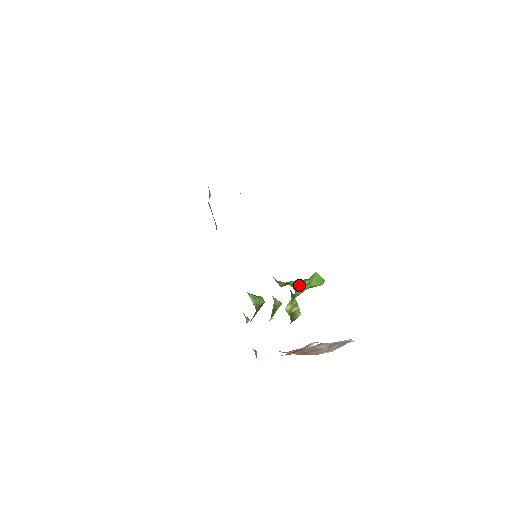
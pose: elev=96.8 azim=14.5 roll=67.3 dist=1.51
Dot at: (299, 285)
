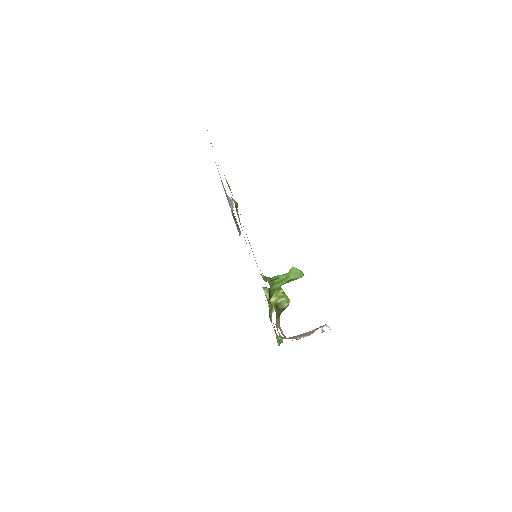
Dot at: (277, 279)
